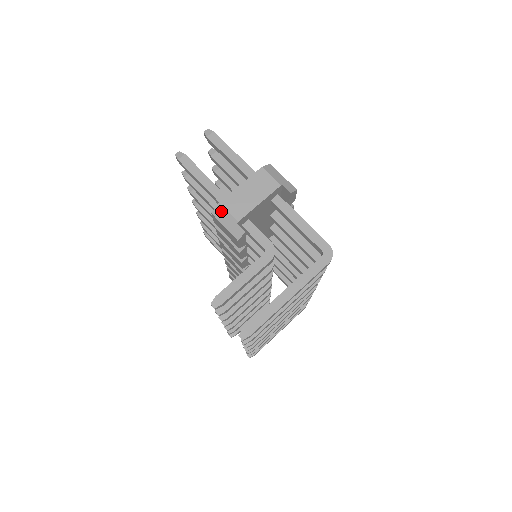
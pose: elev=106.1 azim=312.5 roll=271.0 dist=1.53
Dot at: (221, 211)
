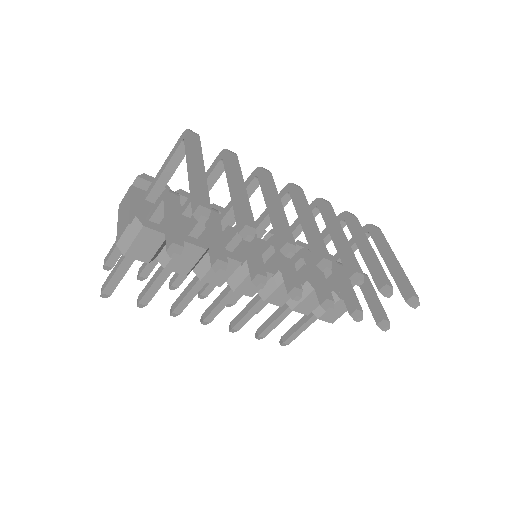
Dot at: (122, 243)
